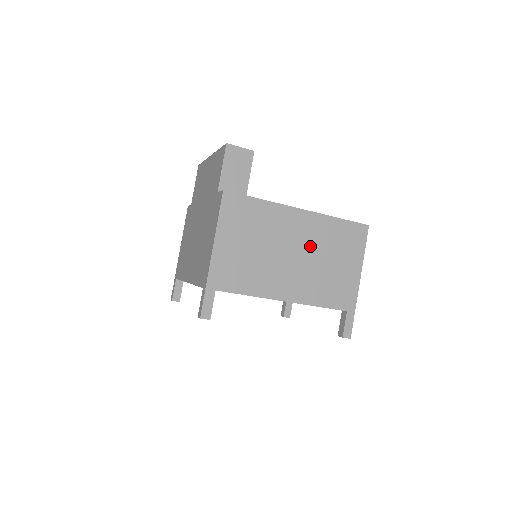
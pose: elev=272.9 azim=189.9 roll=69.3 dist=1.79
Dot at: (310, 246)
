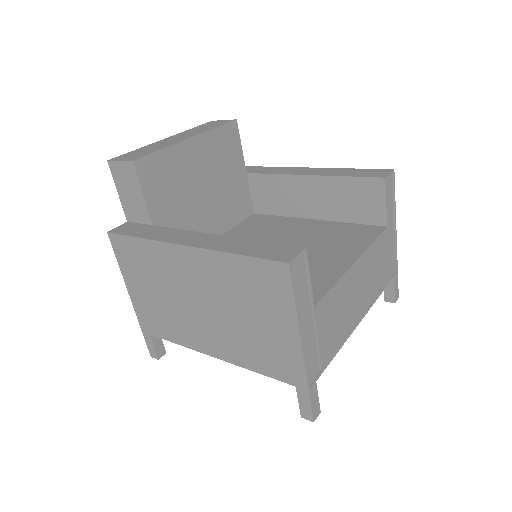
Dot at: (214, 295)
